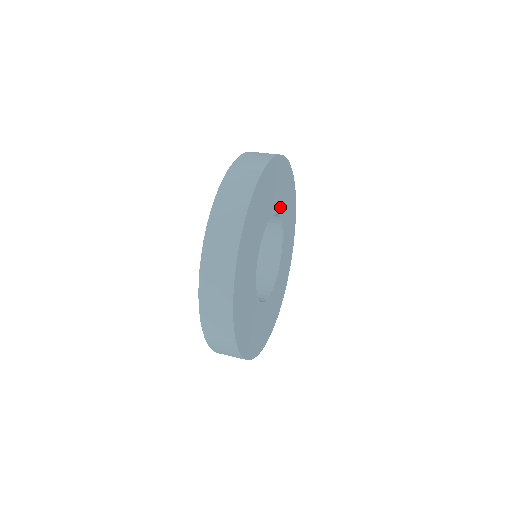
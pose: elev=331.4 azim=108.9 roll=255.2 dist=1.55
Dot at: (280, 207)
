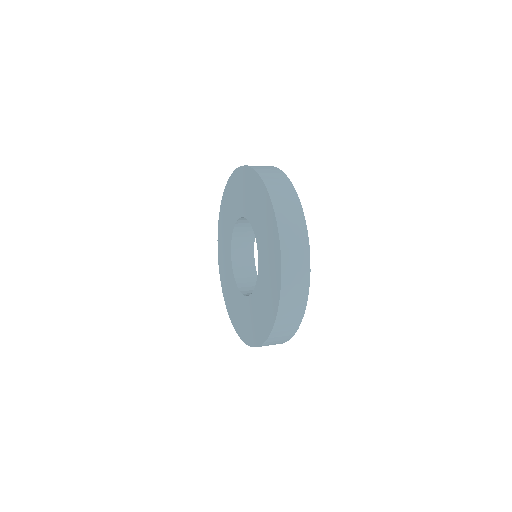
Dot at: occluded
